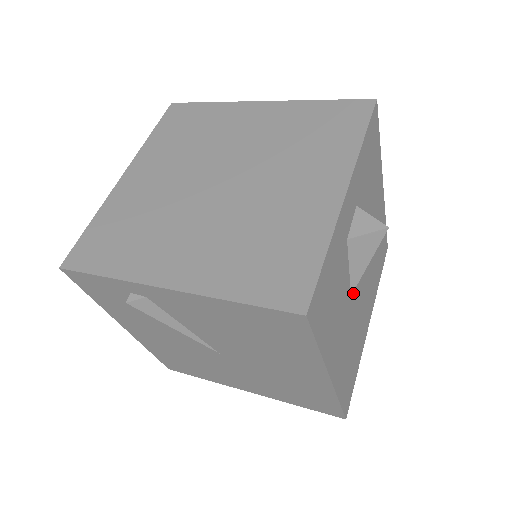
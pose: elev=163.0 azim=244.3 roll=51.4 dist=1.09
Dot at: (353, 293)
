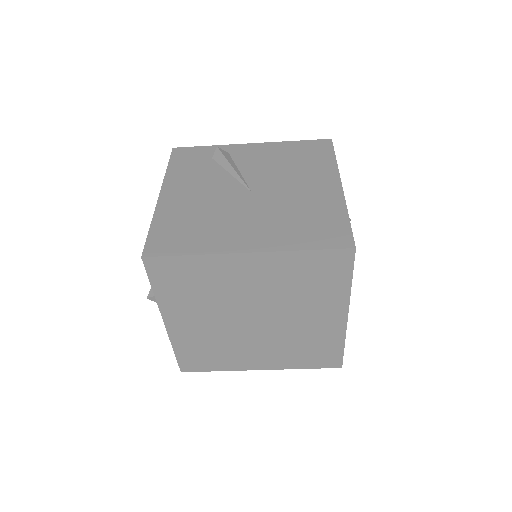
Dot at: occluded
